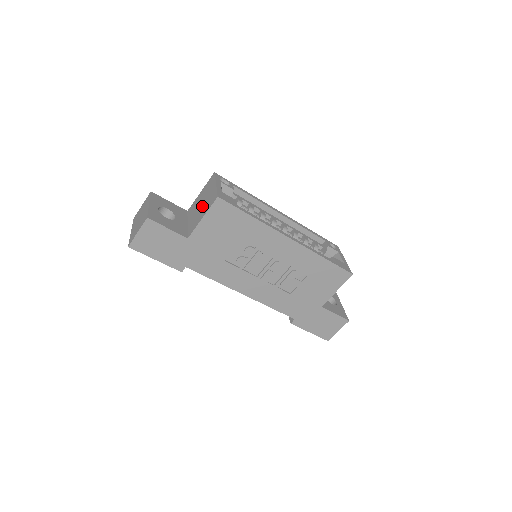
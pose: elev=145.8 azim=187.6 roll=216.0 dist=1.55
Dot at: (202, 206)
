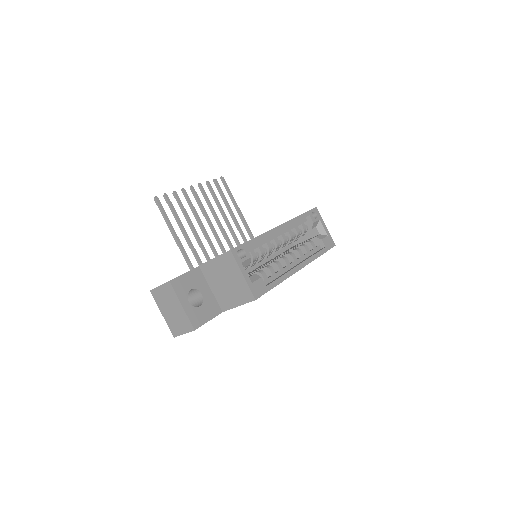
Dot at: (230, 288)
